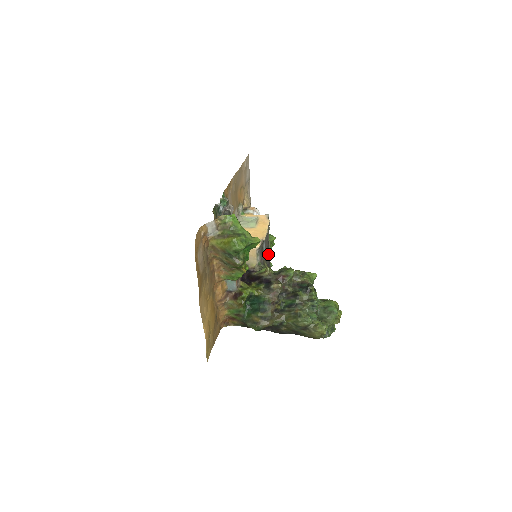
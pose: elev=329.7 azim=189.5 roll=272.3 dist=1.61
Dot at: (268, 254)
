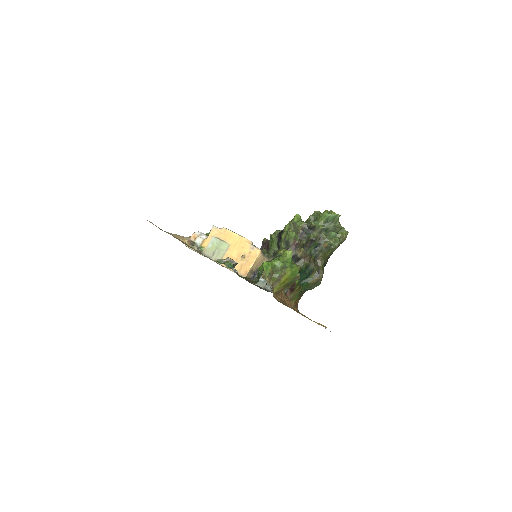
Dot at: occluded
